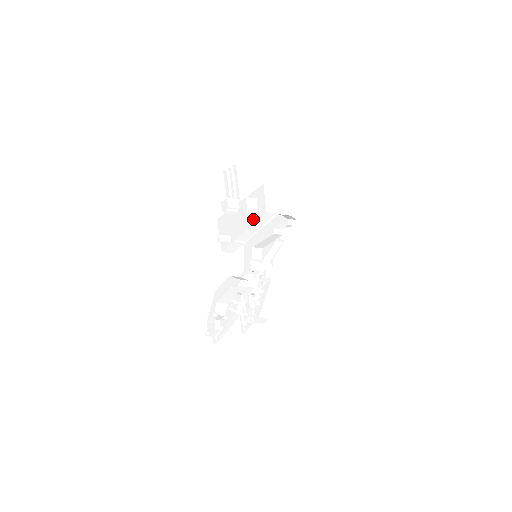
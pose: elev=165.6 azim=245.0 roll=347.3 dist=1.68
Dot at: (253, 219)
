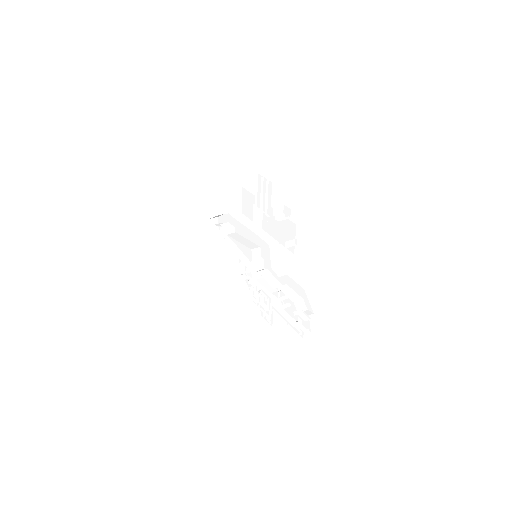
Dot at: (257, 222)
